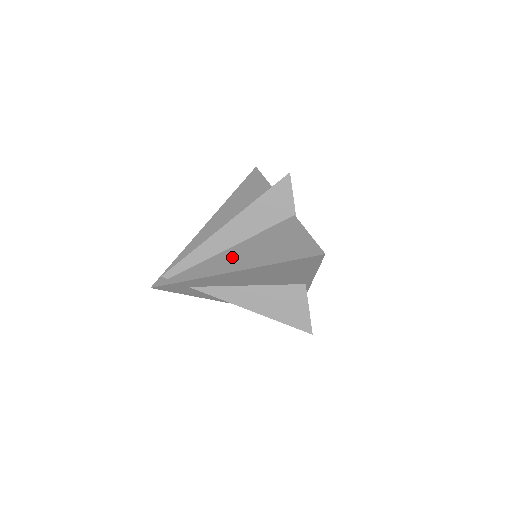
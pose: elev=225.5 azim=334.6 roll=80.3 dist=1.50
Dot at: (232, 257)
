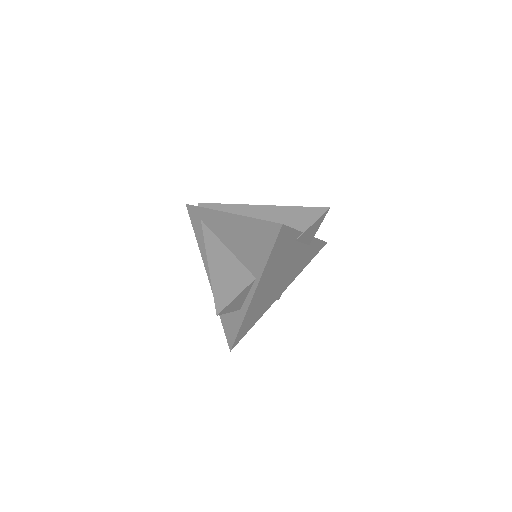
Dot at: occluded
